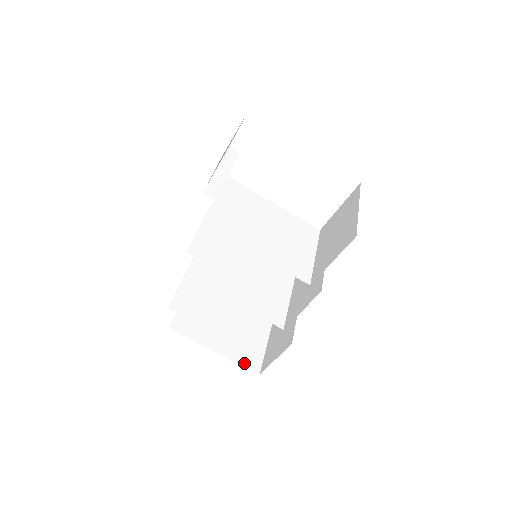
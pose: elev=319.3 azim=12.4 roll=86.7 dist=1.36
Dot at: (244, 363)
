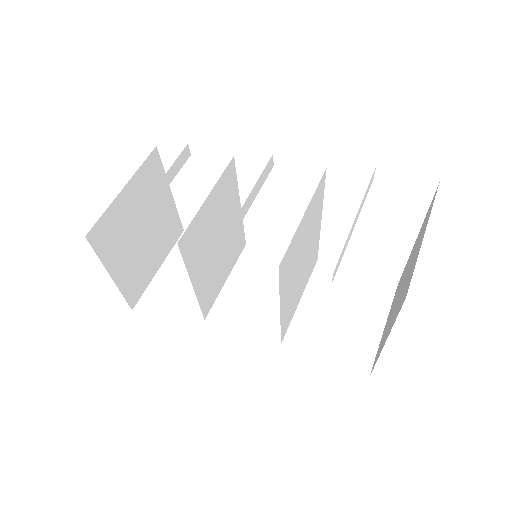
Dot at: (128, 295)
